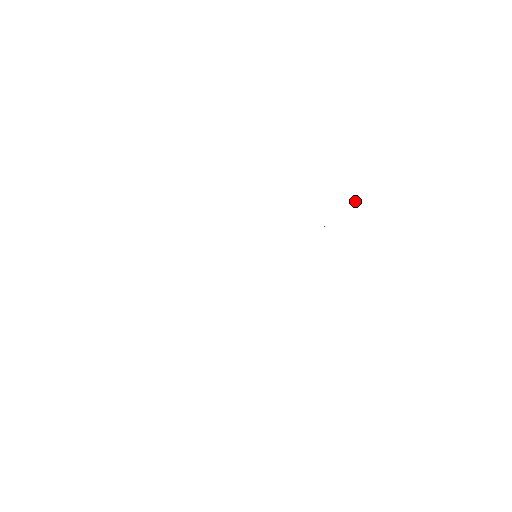
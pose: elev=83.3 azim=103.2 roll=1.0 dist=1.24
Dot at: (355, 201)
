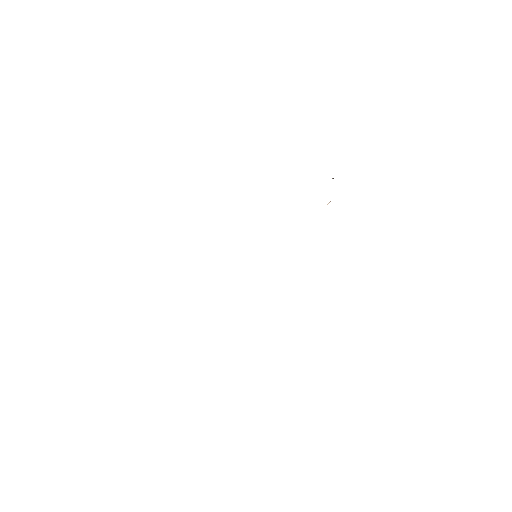
Dot at: occluded
